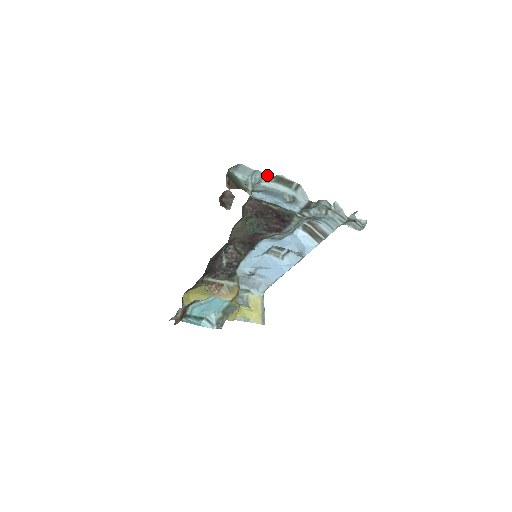
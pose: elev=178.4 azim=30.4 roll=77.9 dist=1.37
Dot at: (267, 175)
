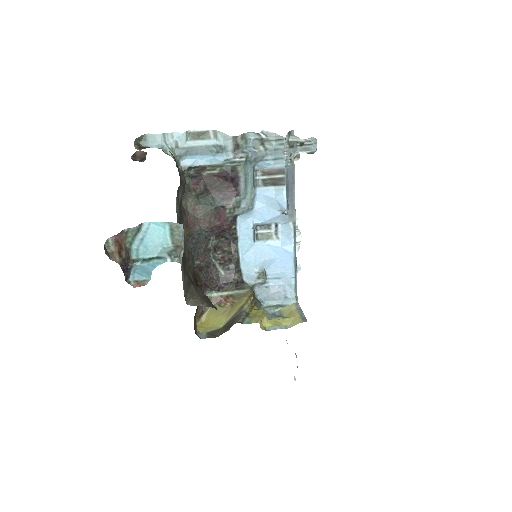
Dot at: (178, 134)
